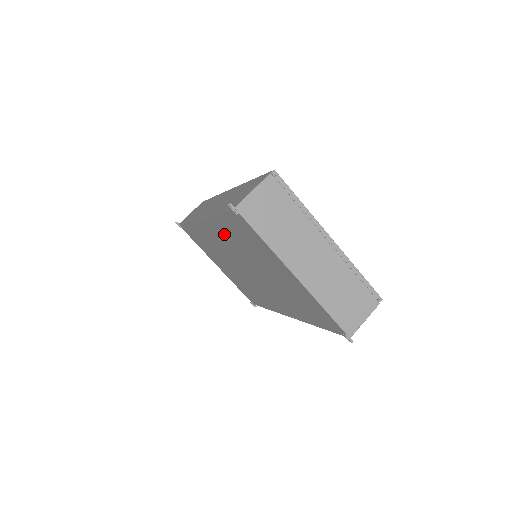
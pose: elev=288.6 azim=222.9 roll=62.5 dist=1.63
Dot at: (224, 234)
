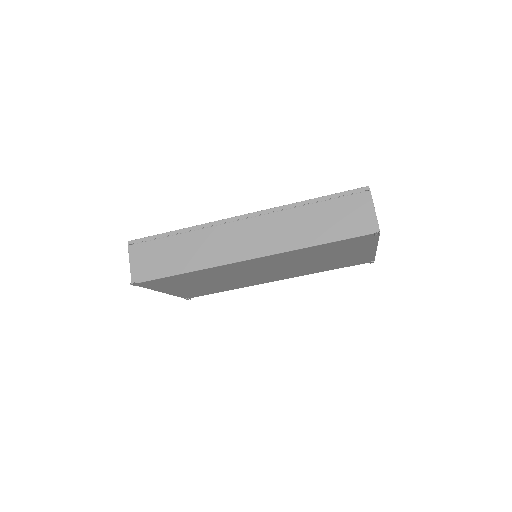
Dot at: (290, 257)
